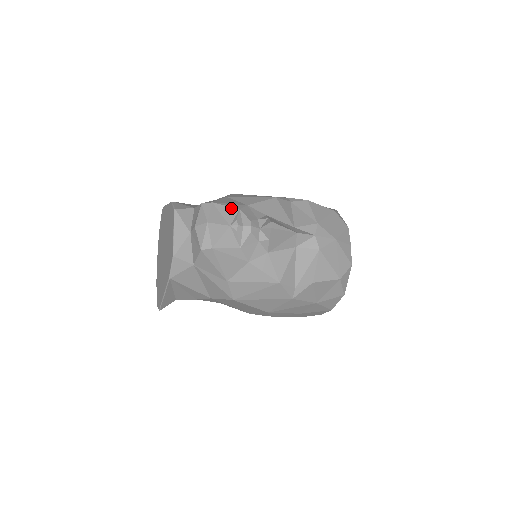
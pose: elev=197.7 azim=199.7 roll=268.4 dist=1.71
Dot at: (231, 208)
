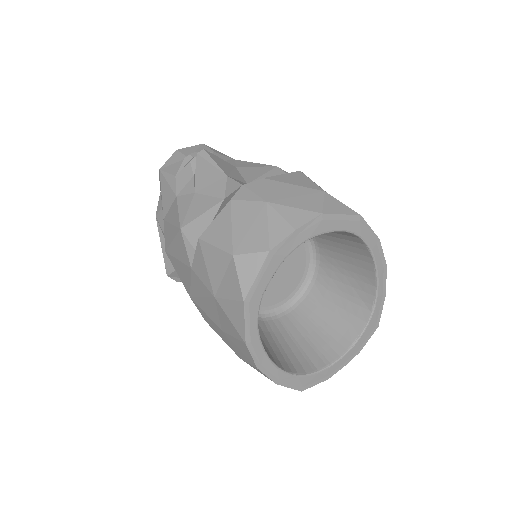
Dot at: (210, 150)
